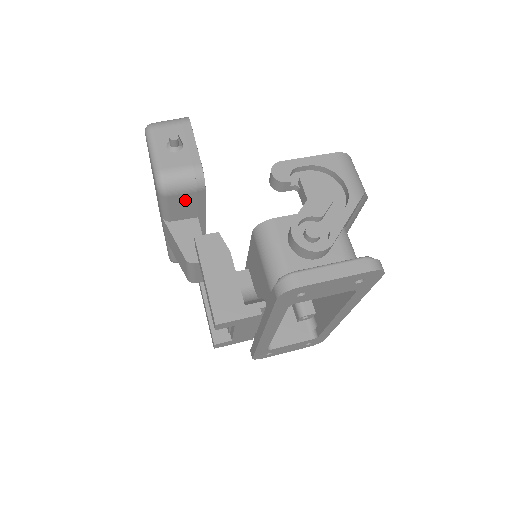
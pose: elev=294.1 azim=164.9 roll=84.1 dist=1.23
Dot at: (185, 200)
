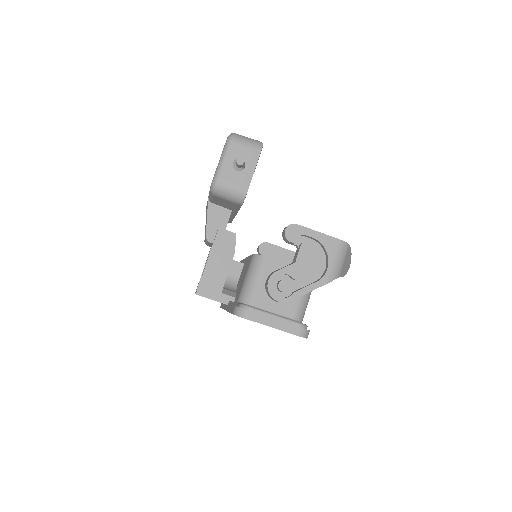
Dot at: (226, 202)
